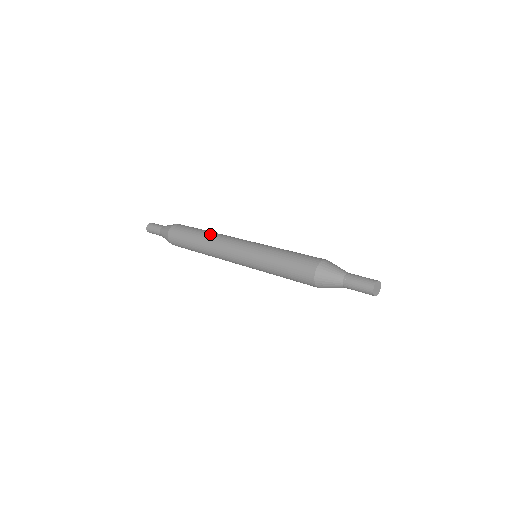
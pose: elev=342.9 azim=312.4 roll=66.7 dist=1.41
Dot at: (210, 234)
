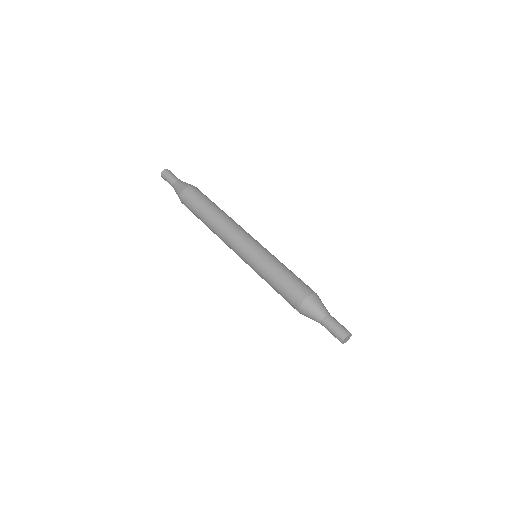
Dot at: (226, 214)
